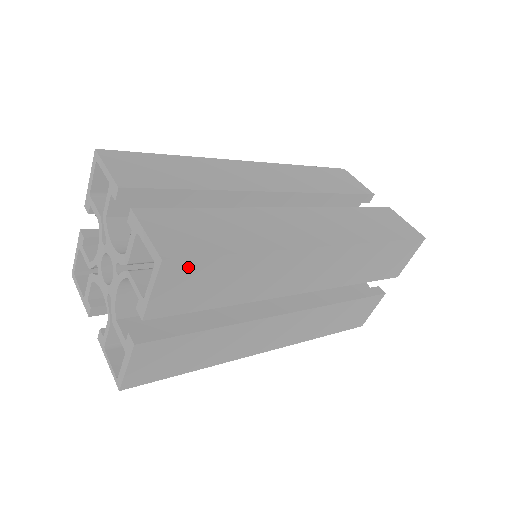
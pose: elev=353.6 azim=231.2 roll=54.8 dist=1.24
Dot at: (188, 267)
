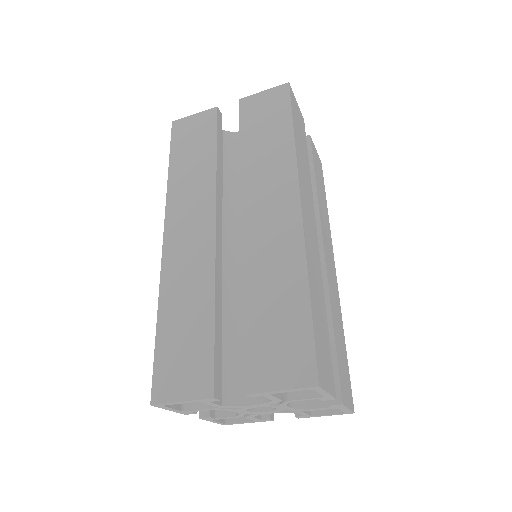
Dot at: (319, 359)
